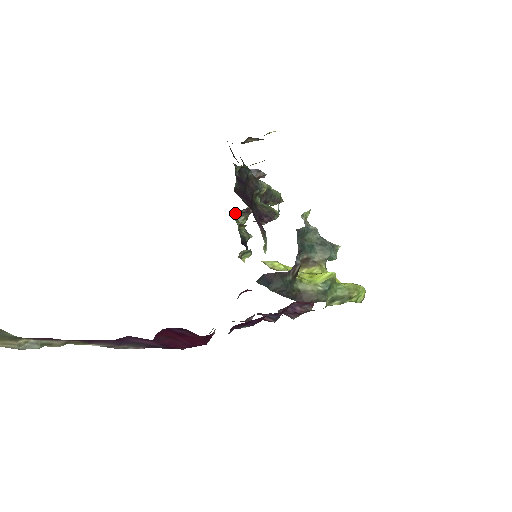
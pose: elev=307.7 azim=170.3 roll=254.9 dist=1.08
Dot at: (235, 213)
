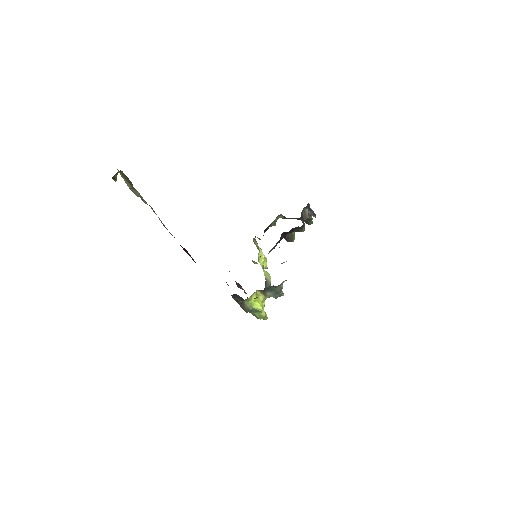
Dot at: occluded
